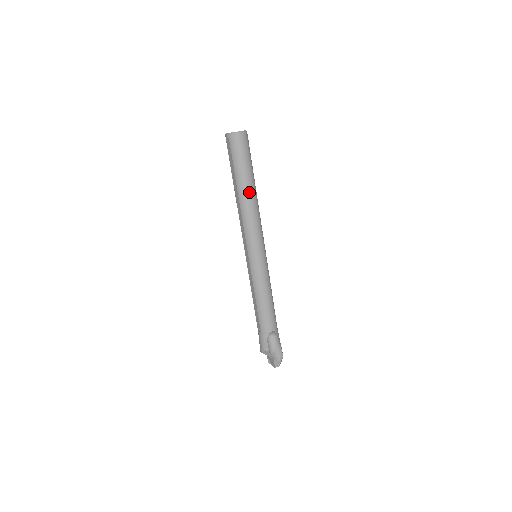
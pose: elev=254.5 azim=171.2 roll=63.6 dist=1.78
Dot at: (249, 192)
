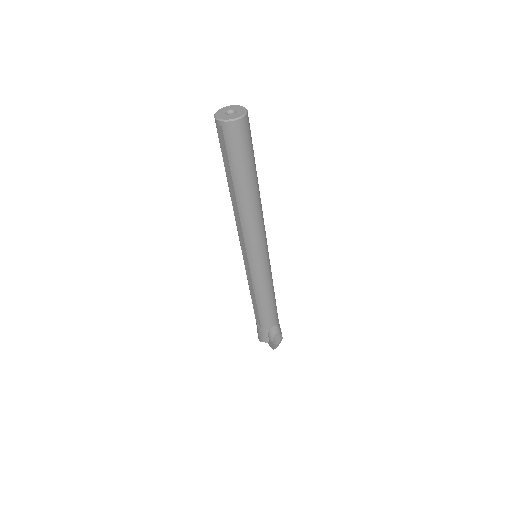
Dot at: (251, 195)
